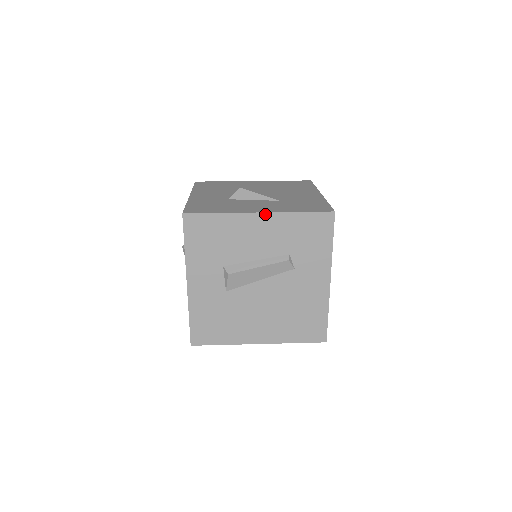
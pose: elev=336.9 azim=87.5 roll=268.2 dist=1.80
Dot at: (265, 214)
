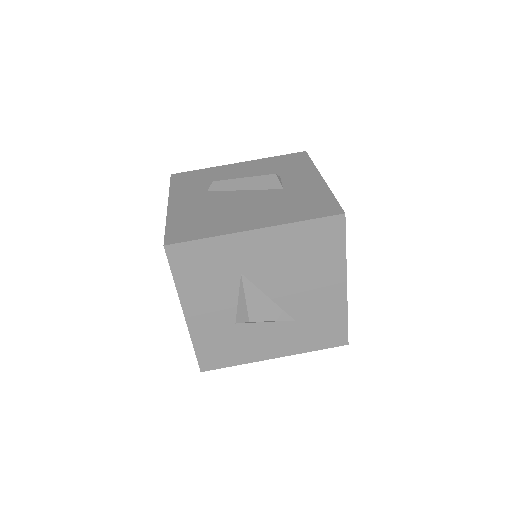
Dot at: (280, 356)
